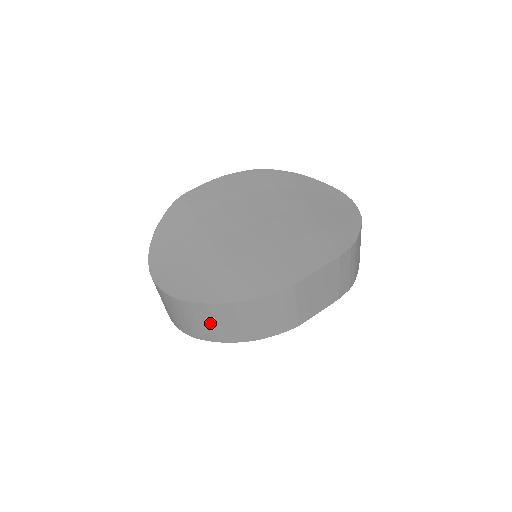
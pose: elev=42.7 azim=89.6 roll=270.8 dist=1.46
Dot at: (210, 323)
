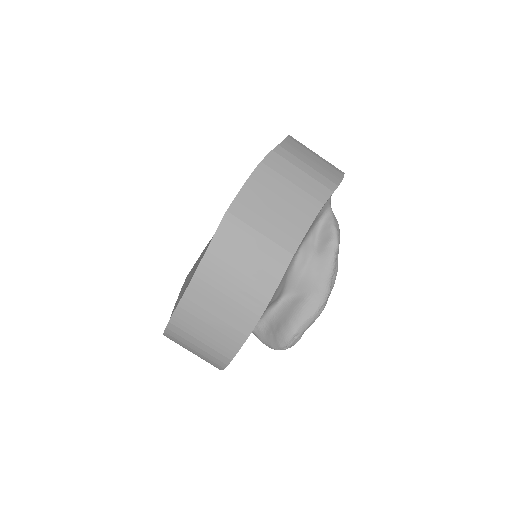
Dot at: (211, 322)
